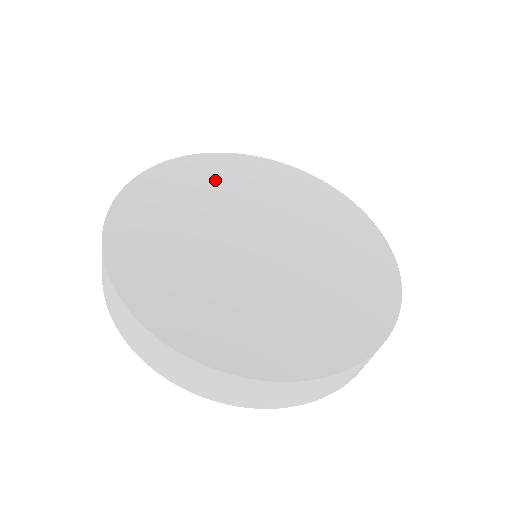
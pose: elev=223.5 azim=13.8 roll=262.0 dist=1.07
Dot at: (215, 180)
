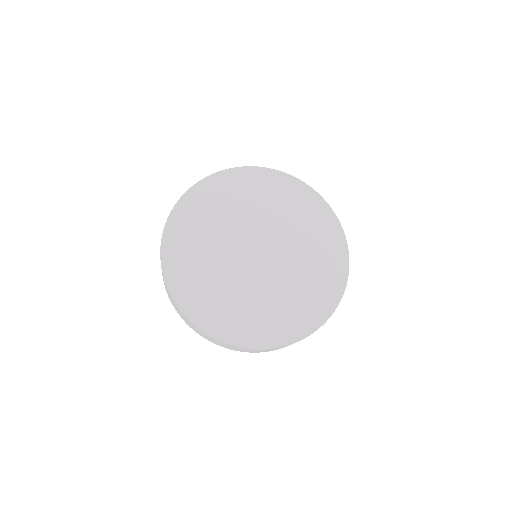
Dot at: (223, 201)
